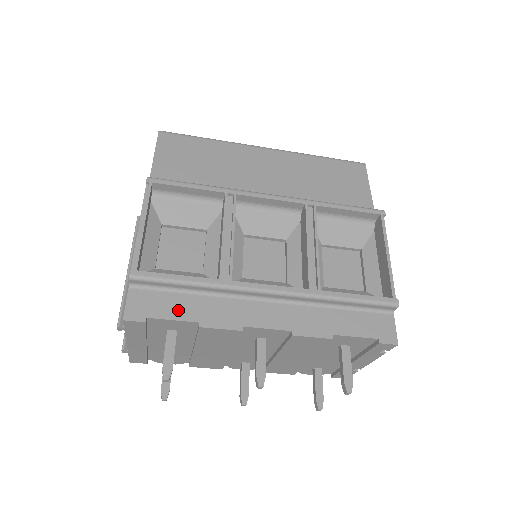
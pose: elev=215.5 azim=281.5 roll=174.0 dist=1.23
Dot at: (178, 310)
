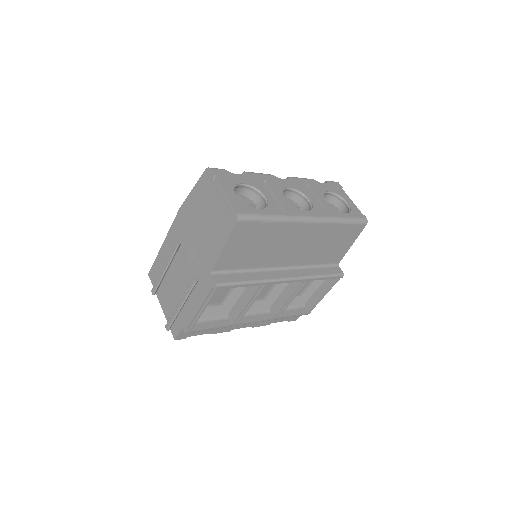
Dot at: (204, 331)
